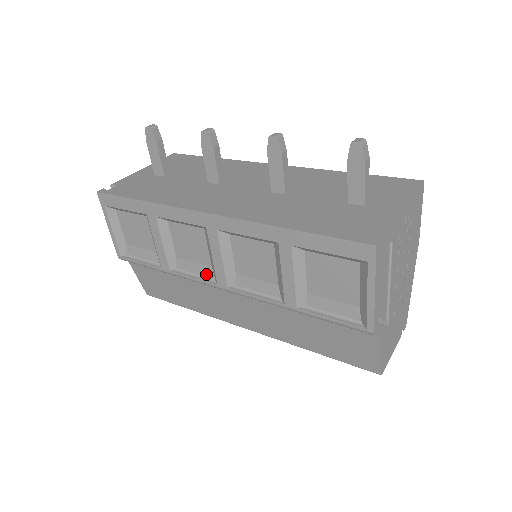
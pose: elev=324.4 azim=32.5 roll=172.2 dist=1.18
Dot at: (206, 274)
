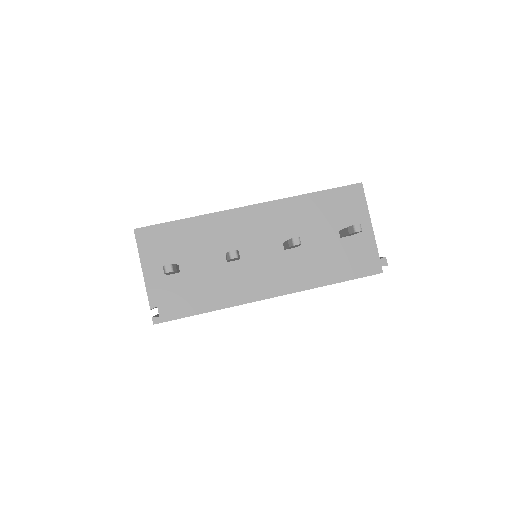
Dot at: occluded
